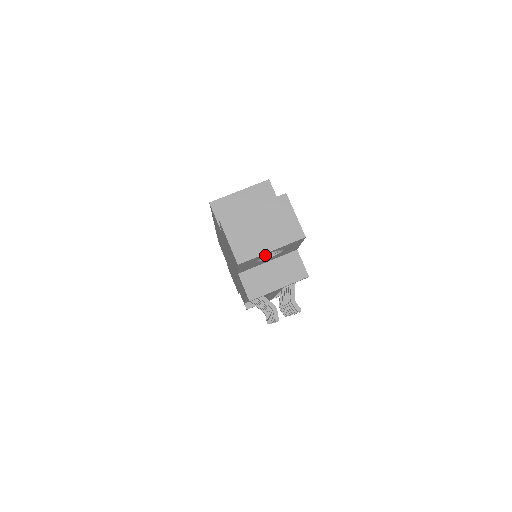
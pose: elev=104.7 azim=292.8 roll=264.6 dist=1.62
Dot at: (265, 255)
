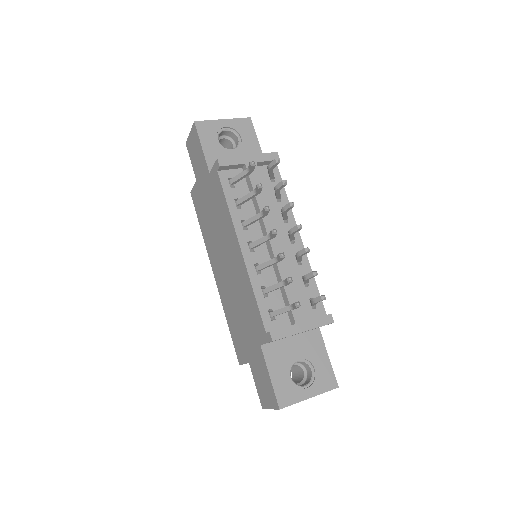
Dot at: (228, 150)
